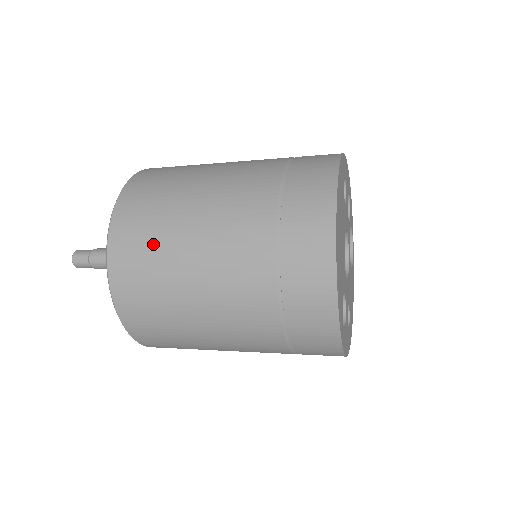
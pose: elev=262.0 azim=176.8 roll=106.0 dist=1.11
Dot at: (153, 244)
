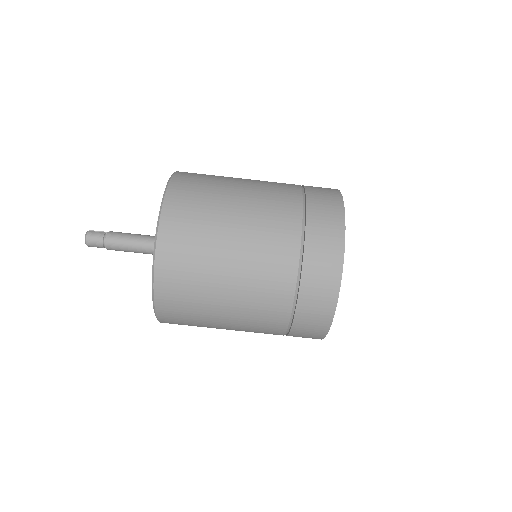
Dot at: (199, 249)
